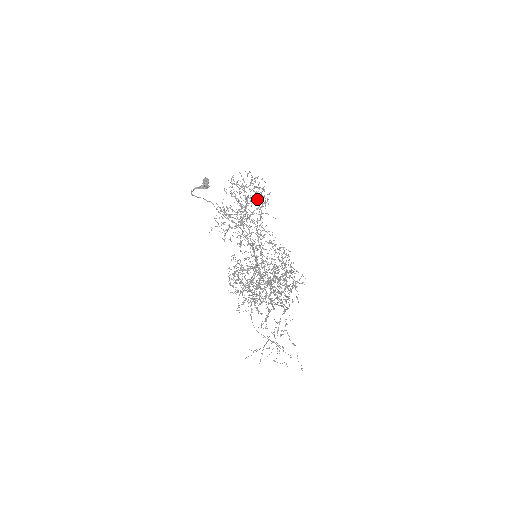
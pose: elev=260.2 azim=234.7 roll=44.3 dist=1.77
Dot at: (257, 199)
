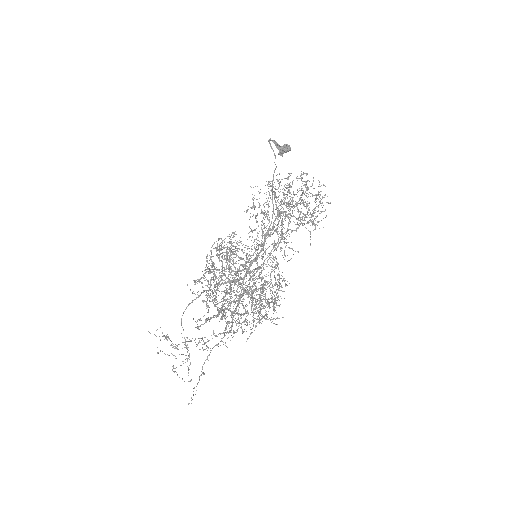
Dot at: occluded
